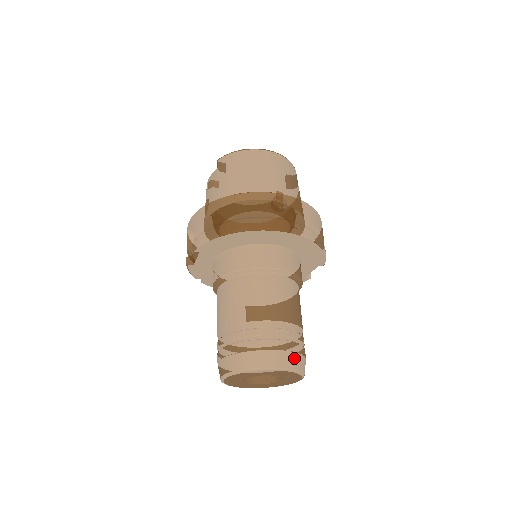
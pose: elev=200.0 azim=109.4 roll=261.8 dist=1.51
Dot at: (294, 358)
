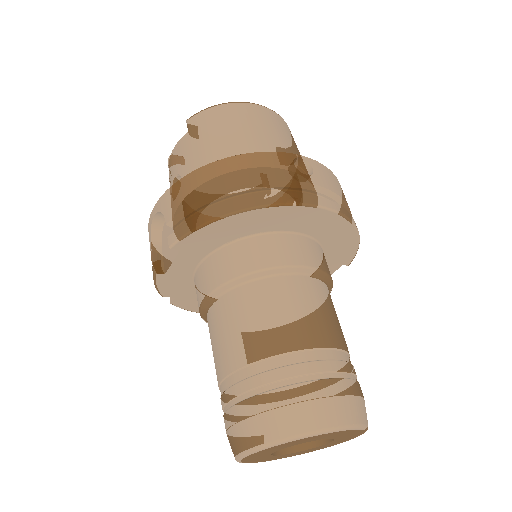
Dot at: (359, 406)
